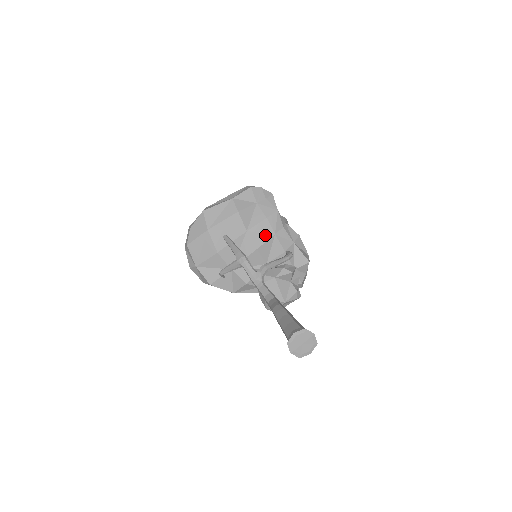
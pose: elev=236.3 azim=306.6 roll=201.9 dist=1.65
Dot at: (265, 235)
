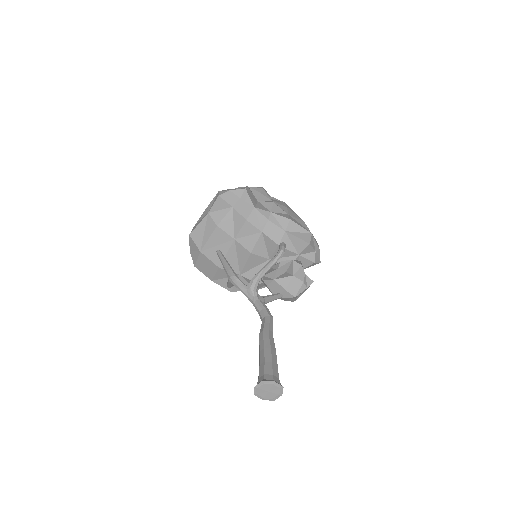
Dot at: (253, 236)
